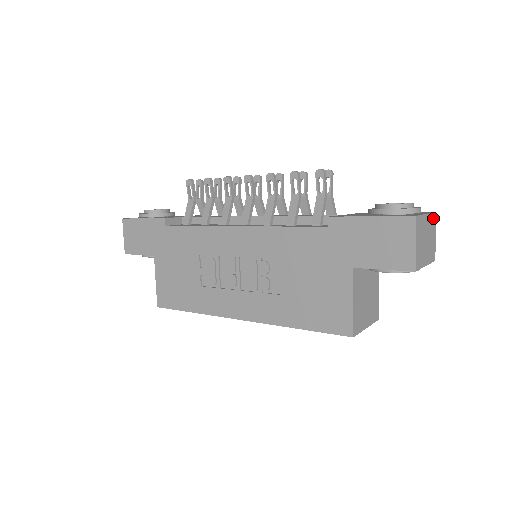
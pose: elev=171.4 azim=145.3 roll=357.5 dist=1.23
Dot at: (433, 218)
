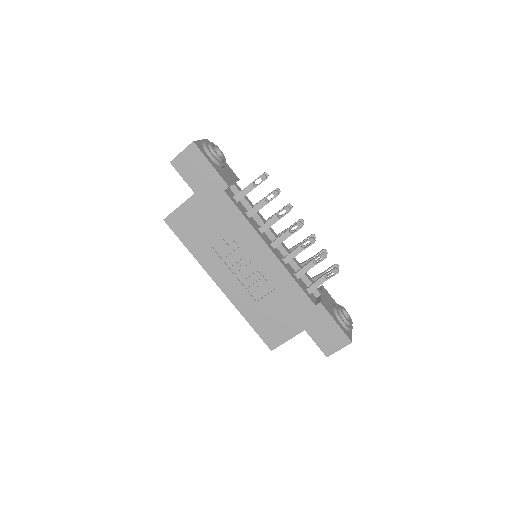
Dot at: occluded
